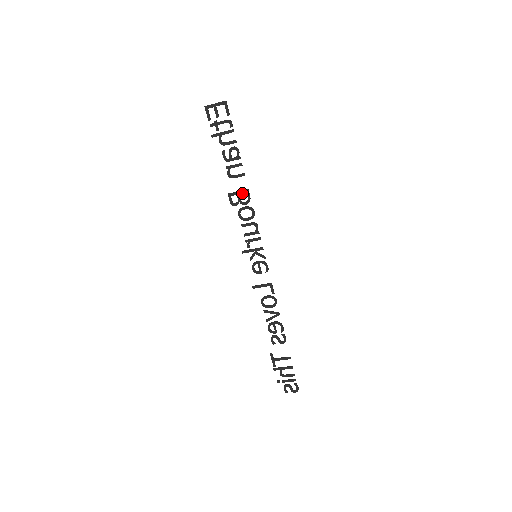
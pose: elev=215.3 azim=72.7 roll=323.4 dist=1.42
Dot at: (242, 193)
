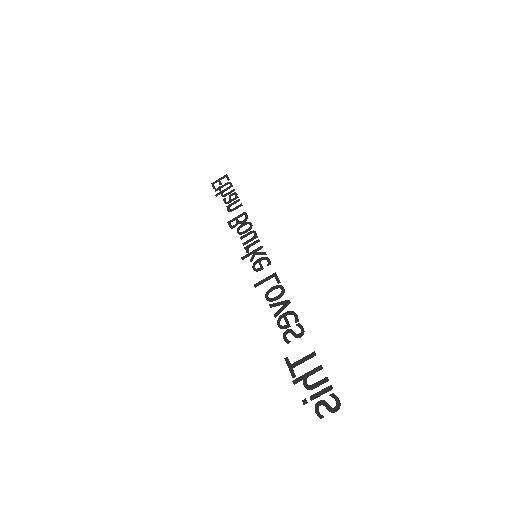
Dot at: (240, 216)
